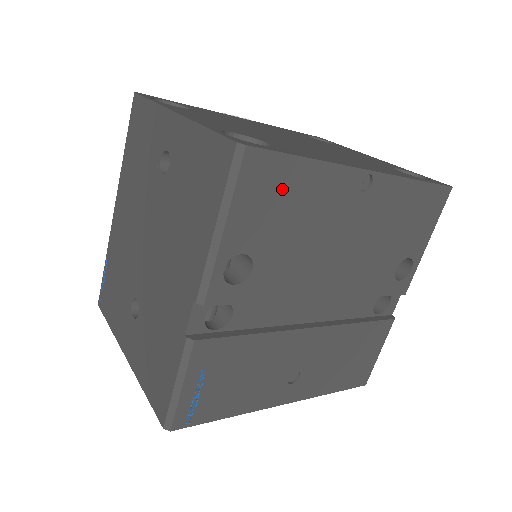
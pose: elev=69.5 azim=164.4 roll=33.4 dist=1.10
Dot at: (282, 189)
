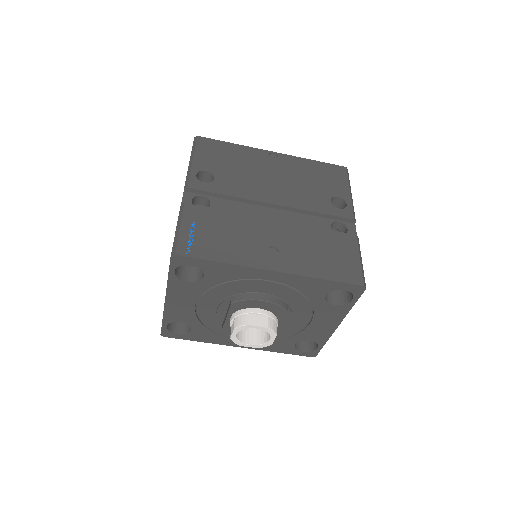
Dot at: (221, 151)
